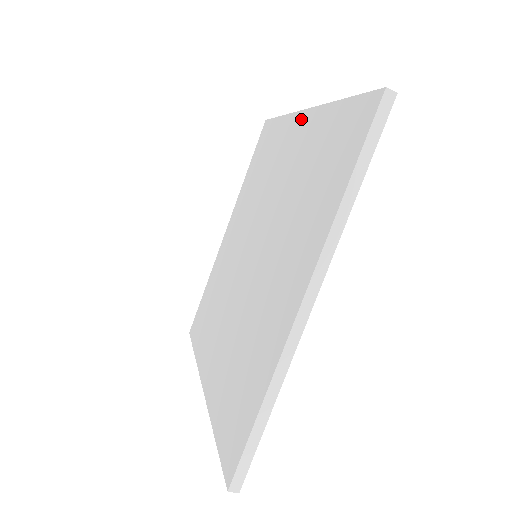
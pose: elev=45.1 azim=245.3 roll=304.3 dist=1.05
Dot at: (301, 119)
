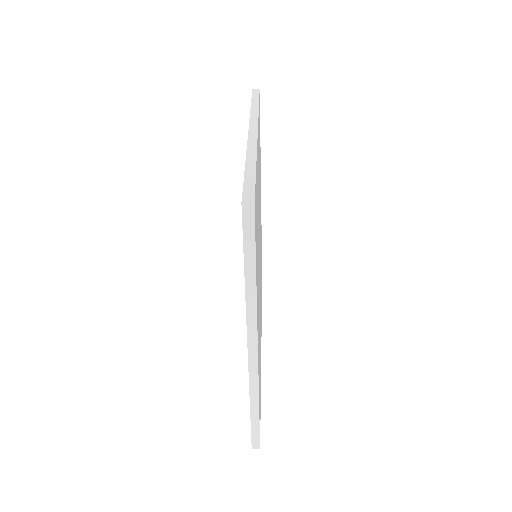
Dot at: occluded
